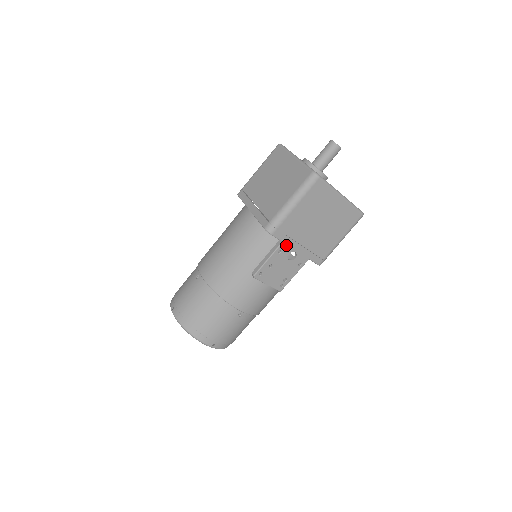
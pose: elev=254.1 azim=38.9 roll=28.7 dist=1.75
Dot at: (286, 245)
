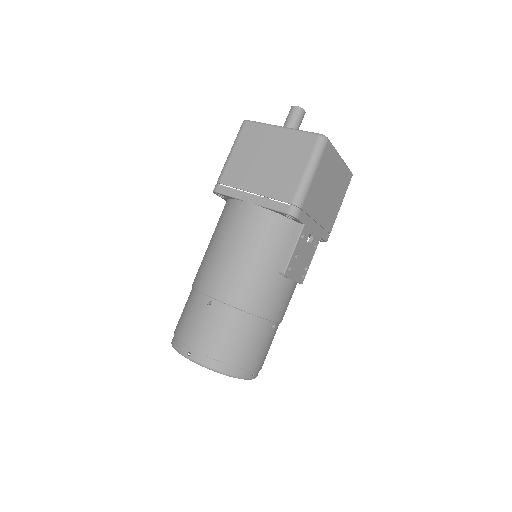
Dot at: (306, 227)
